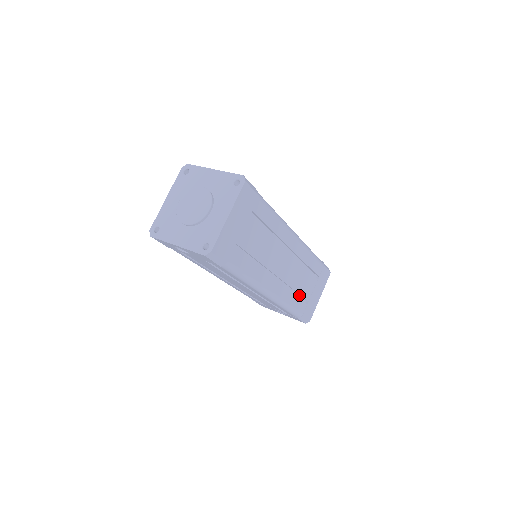
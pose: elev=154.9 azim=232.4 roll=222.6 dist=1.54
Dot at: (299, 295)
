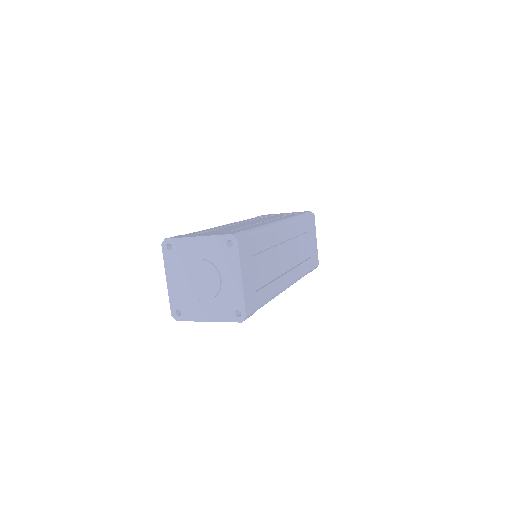
Dot at: occluded
